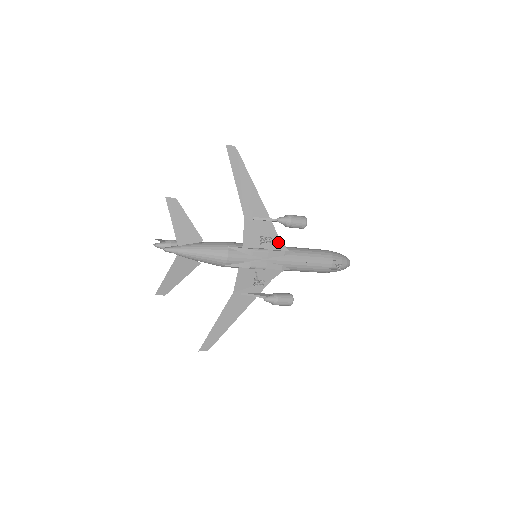
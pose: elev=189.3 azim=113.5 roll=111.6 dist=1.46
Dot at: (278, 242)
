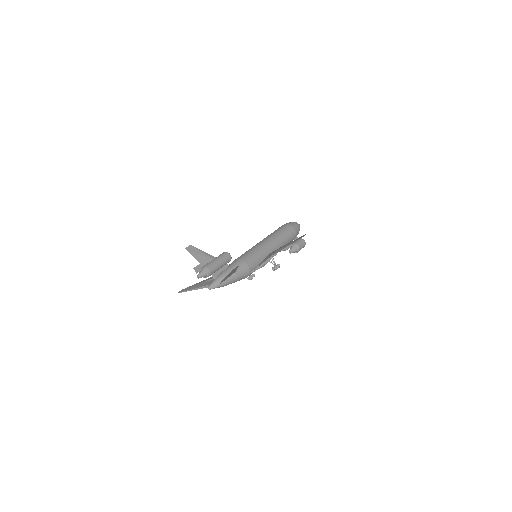
Dot at: occluded
